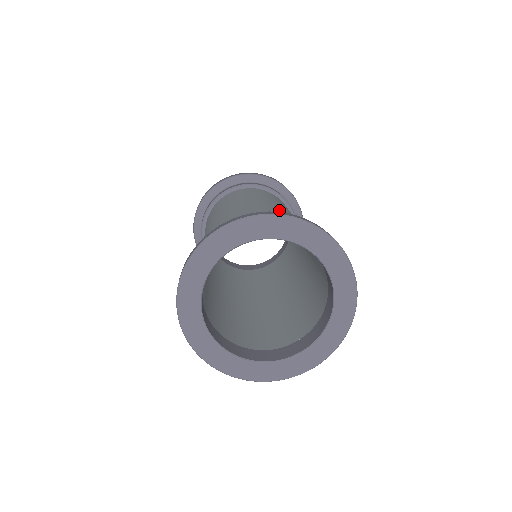
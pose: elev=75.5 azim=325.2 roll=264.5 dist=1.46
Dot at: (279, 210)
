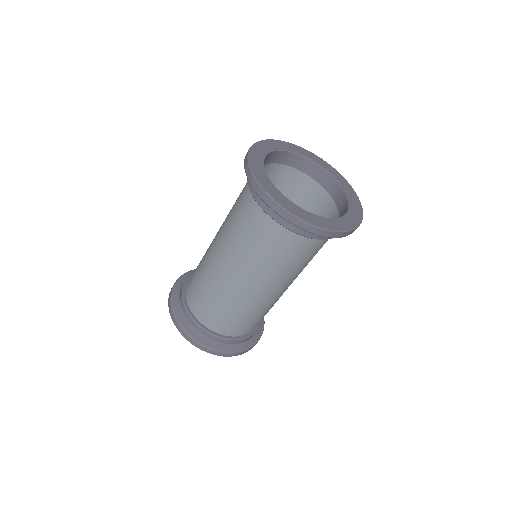
Dot at: occluded
